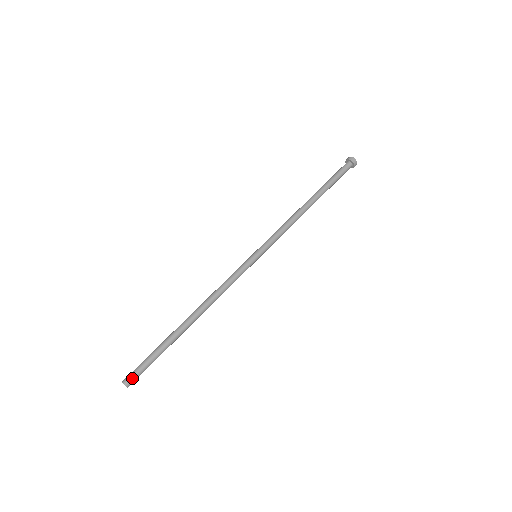
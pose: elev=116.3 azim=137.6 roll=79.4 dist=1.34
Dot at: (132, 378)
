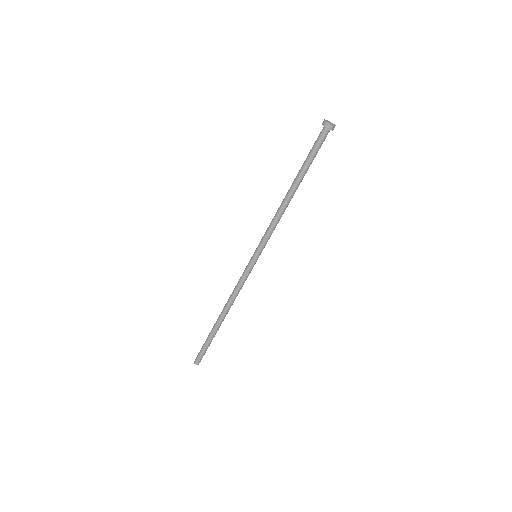
Dot at: (199, 360)
